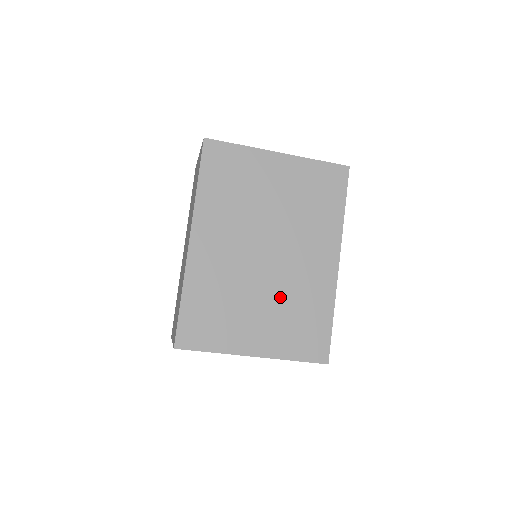
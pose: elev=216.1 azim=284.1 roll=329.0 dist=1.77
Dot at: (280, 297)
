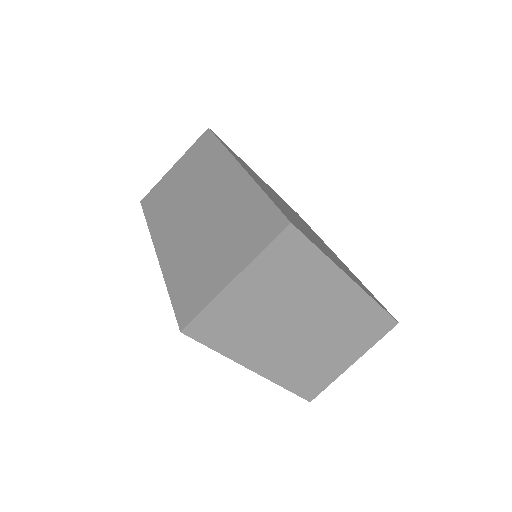
Dot at: (328, 251)
